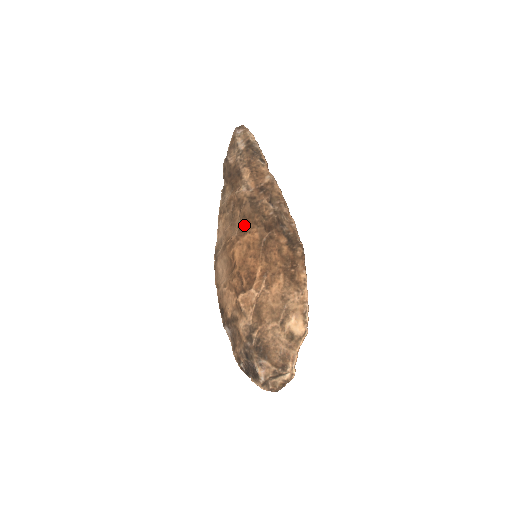
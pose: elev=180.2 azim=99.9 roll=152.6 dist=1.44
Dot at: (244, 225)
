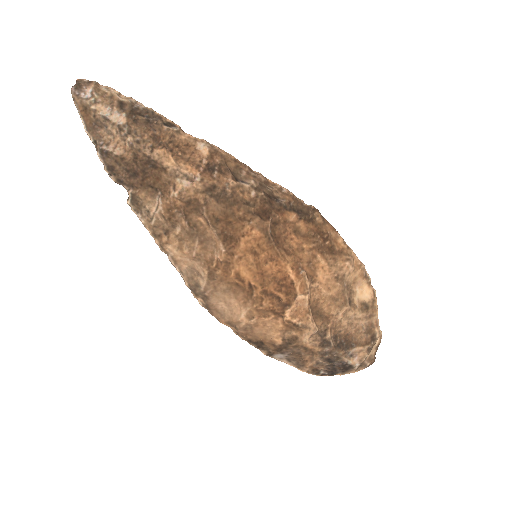
Dot at: (227, 231)
